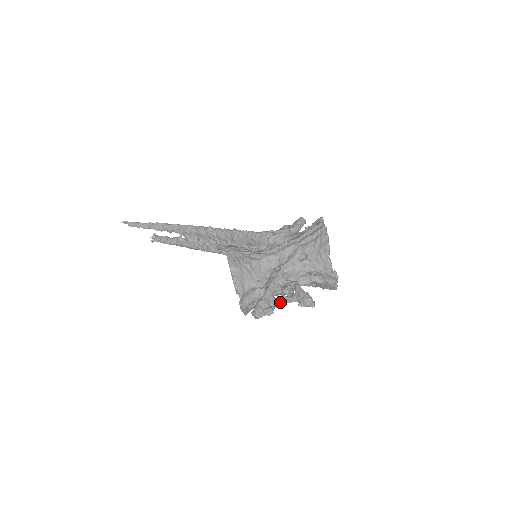
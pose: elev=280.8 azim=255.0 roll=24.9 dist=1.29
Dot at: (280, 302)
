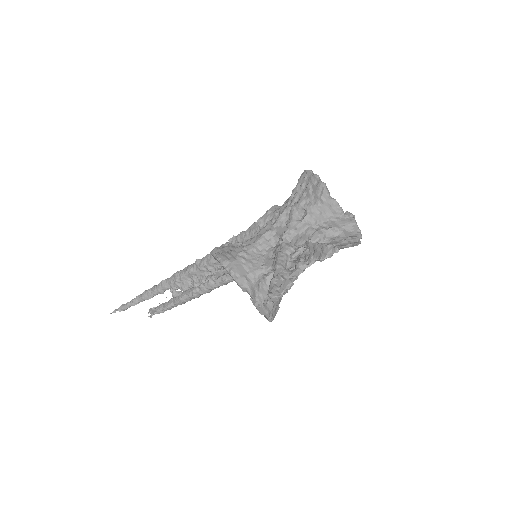
Dot at: (297, 270)
